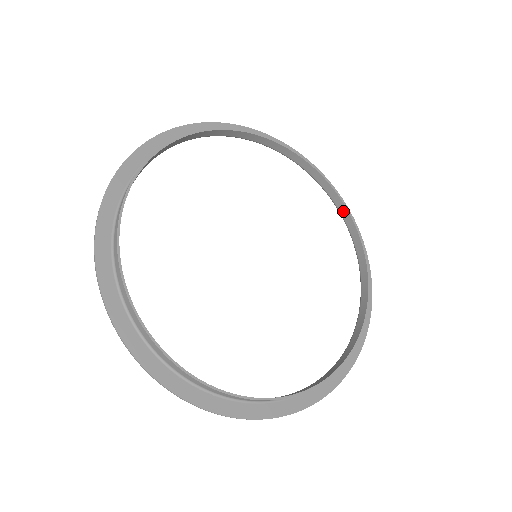
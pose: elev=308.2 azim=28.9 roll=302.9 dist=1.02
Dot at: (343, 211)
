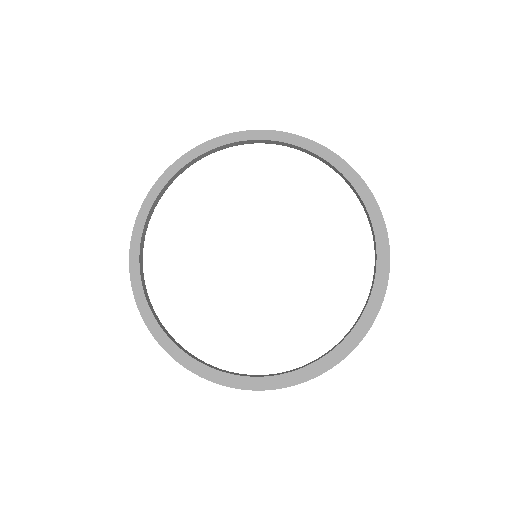
Dot at: (375, 264)
